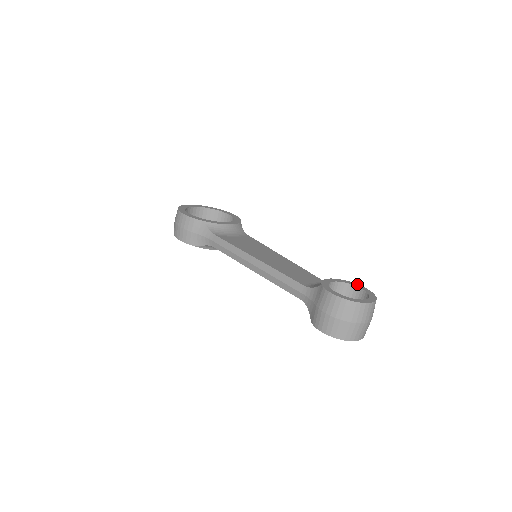
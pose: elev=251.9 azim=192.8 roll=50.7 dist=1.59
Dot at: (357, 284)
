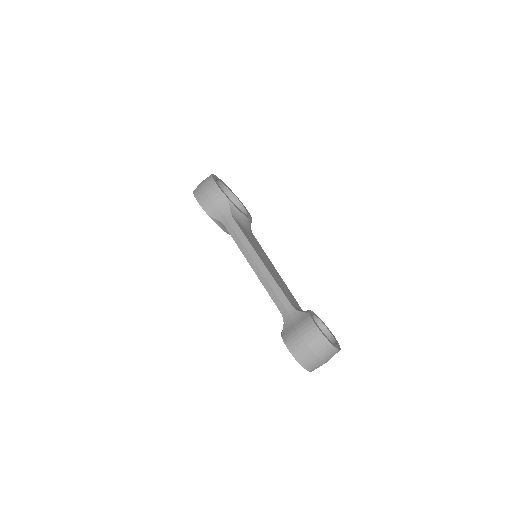
Dot at: occluded
